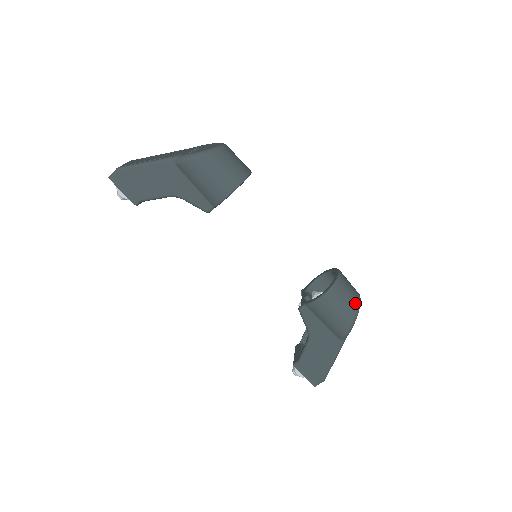
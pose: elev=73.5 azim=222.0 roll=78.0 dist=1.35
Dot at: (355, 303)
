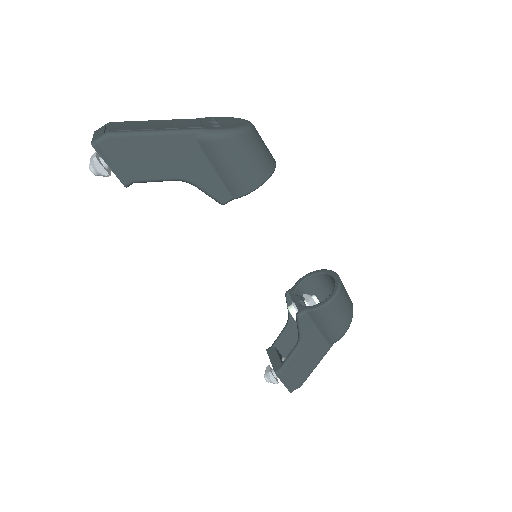
Dot at: (351, 307)
